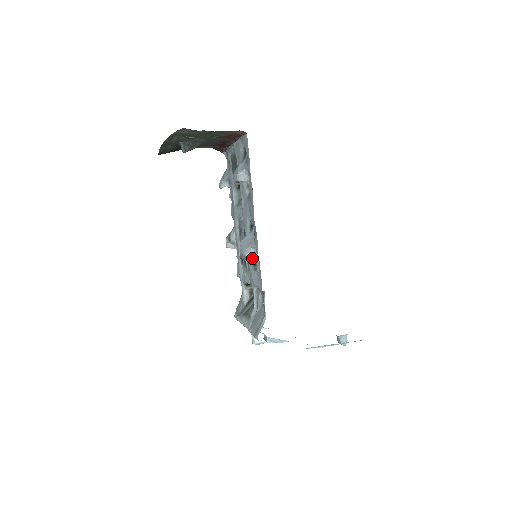
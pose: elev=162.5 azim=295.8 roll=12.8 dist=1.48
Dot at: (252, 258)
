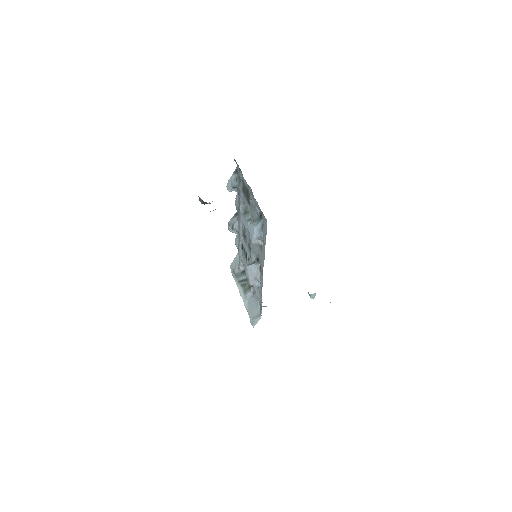
Dot at: occluded
